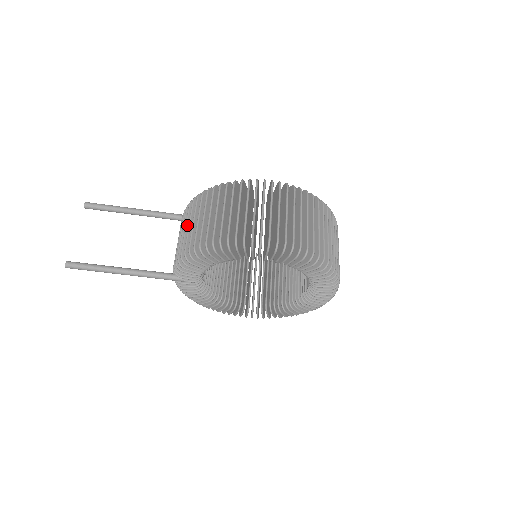
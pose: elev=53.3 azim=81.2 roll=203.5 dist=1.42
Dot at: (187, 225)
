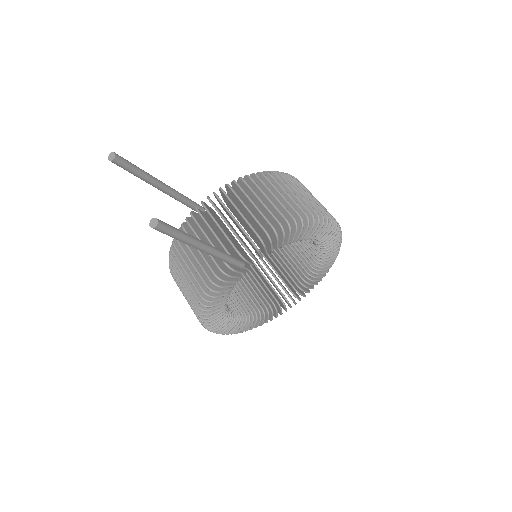
Dot at: occluded
